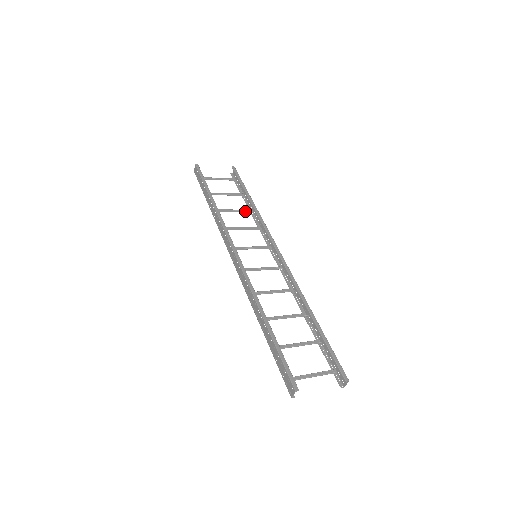
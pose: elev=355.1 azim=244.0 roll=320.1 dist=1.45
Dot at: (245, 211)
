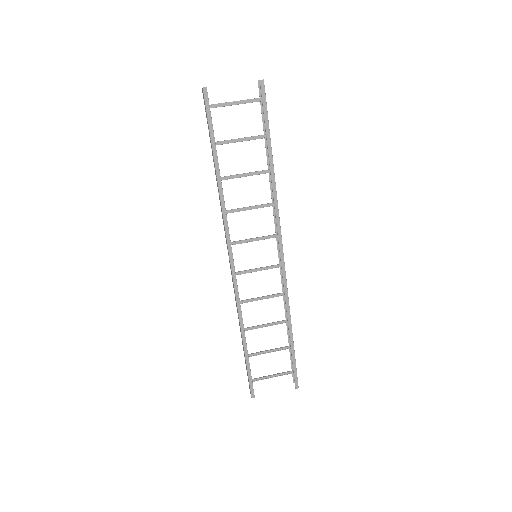
Dot at: occluded
